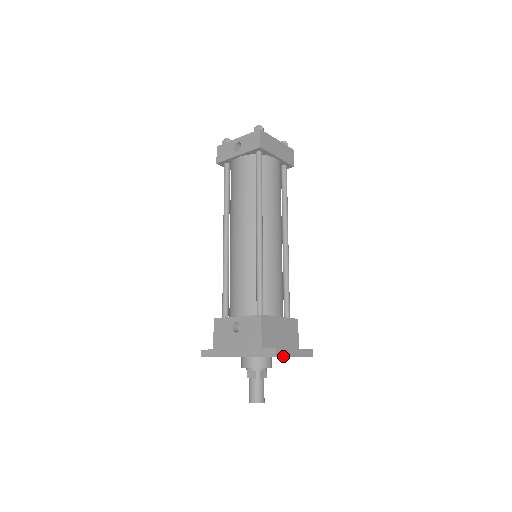
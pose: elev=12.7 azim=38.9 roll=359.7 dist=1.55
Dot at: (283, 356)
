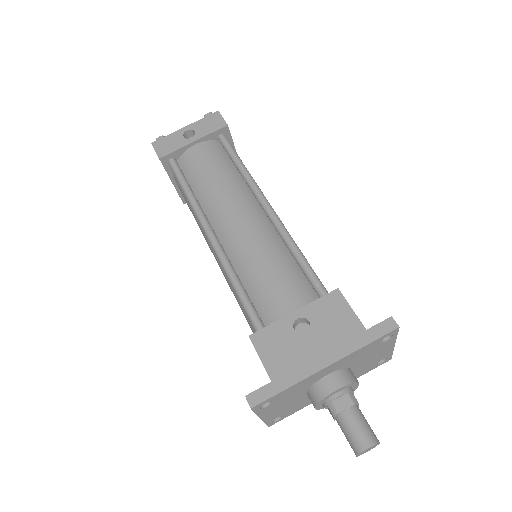
Dot at: (397, 333)
